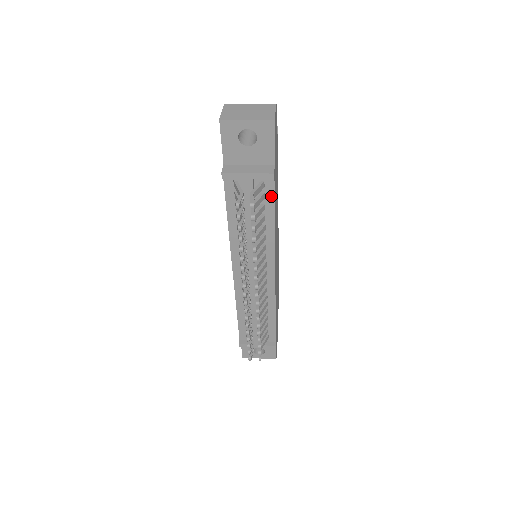
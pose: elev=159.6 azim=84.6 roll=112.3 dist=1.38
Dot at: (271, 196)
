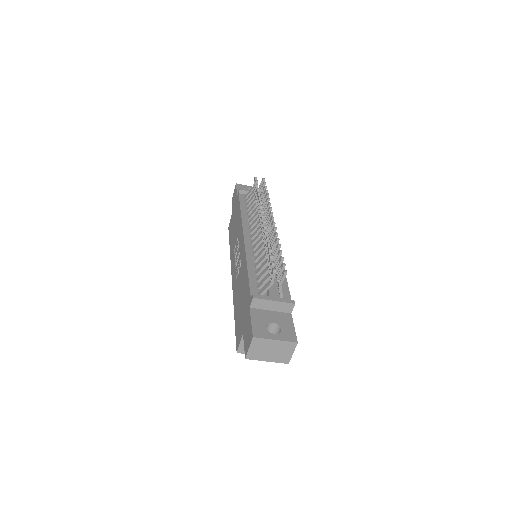
Dot at: occluded
